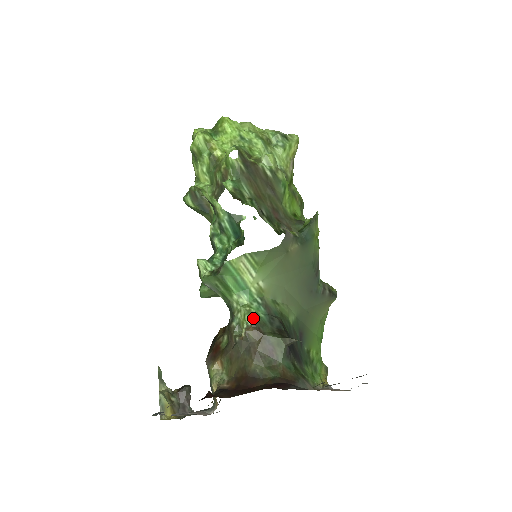
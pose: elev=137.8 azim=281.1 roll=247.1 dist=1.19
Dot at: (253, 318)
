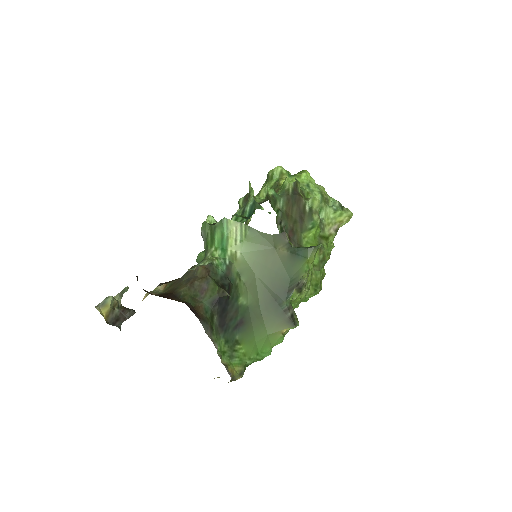
Dot at: (211, 263)
